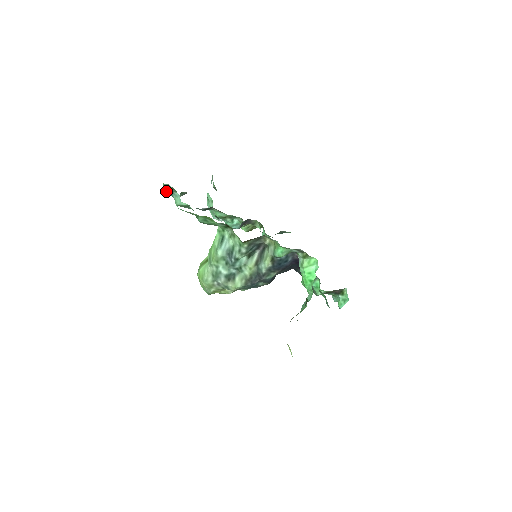
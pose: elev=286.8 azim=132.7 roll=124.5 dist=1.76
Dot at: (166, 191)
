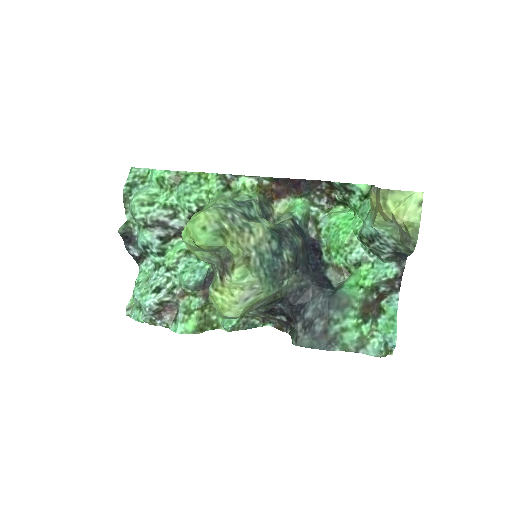
Dot at: (128, 182)
